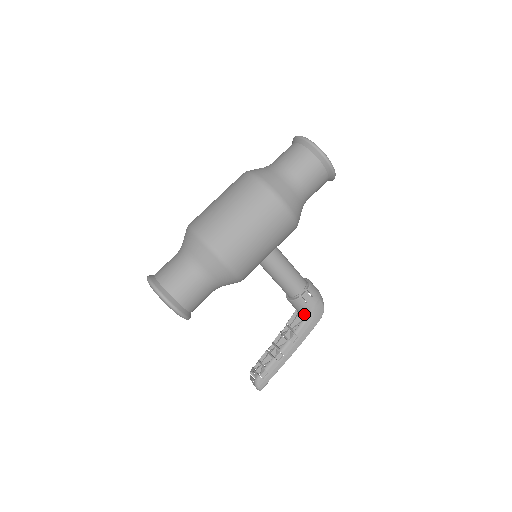
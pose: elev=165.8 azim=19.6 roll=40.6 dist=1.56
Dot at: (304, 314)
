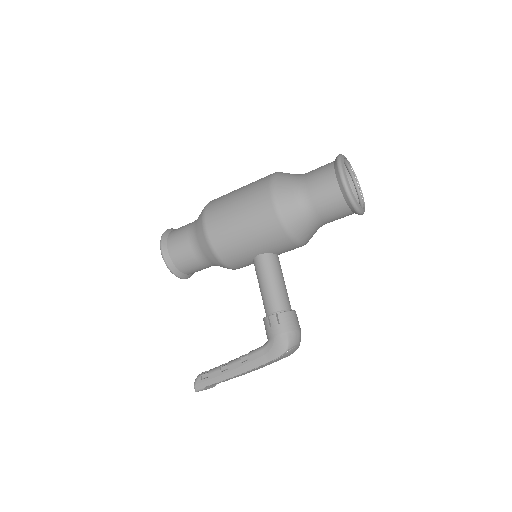
Dot at: occluded
